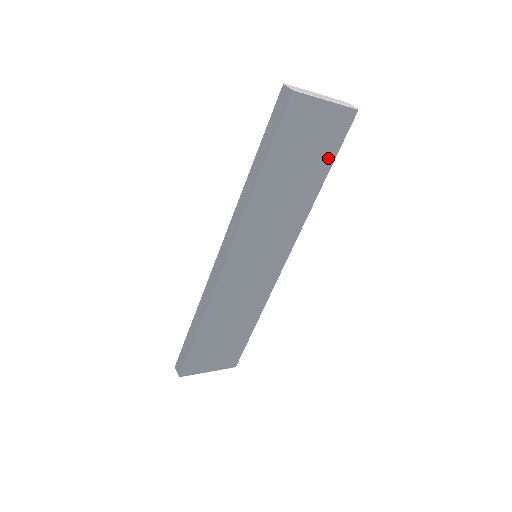
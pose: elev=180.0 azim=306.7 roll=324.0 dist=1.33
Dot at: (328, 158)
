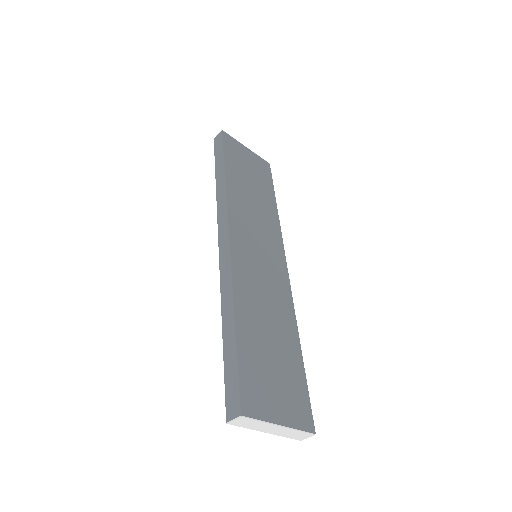
Dot at: (269, 186)
